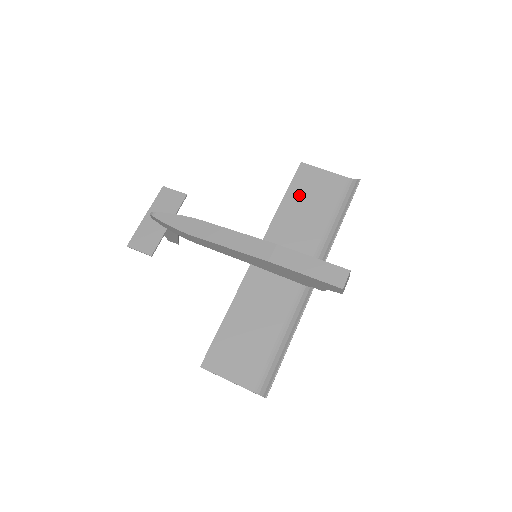
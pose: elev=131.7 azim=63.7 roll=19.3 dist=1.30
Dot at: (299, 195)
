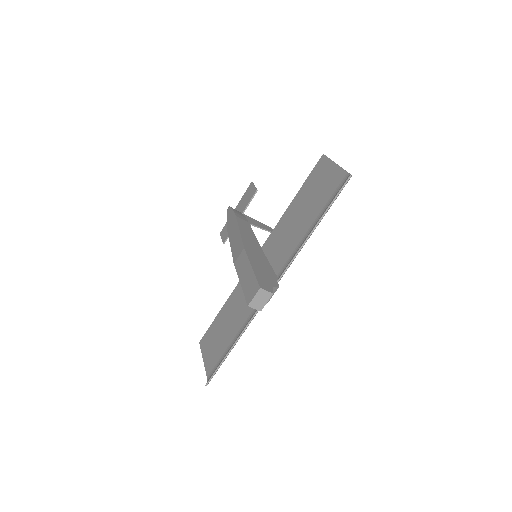
Dot at: (305, 194)
